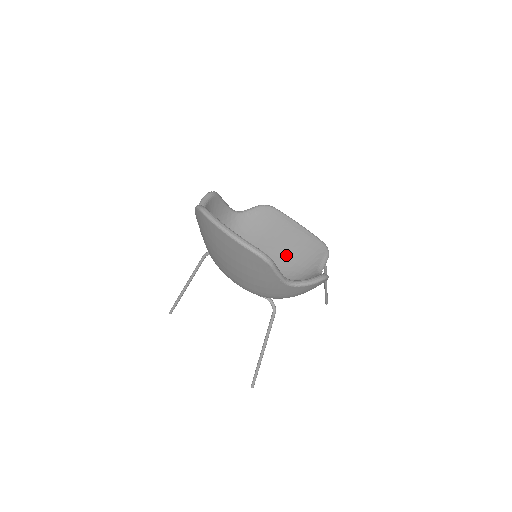
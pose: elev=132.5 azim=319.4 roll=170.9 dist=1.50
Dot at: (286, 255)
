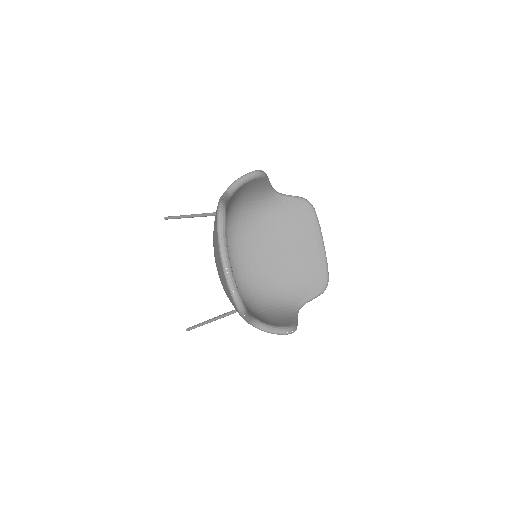
Dot at: (287, 266)
